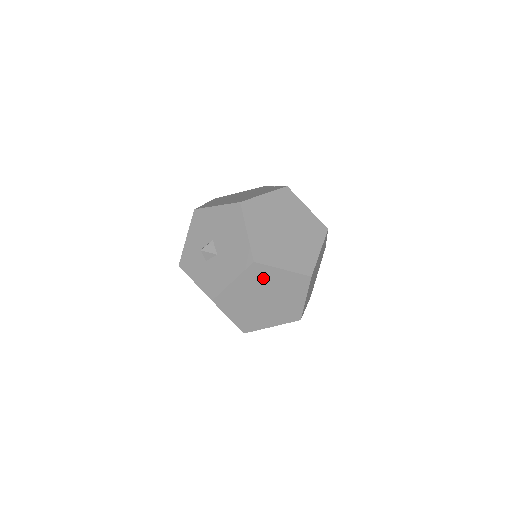
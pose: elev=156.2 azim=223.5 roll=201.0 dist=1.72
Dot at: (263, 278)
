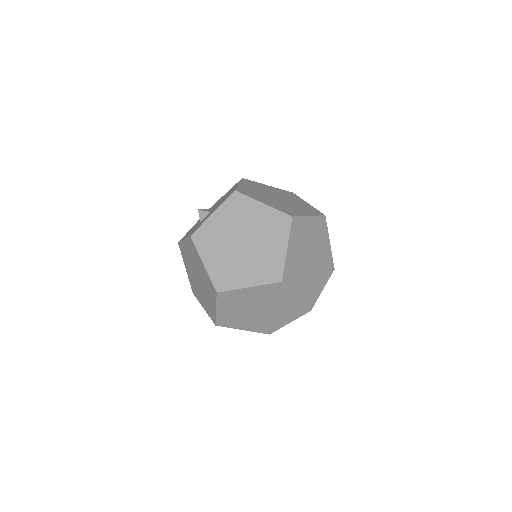
Dot at: (243, 212)
